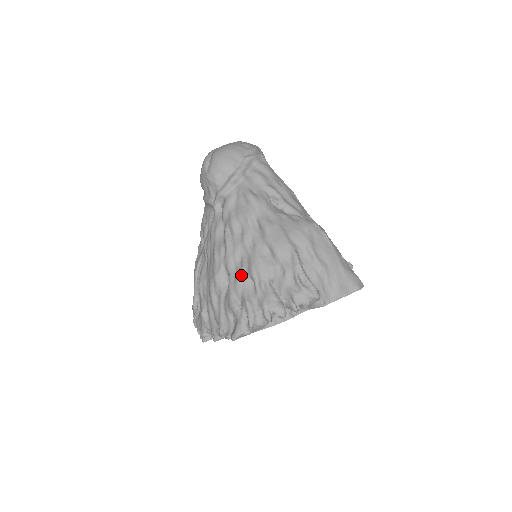
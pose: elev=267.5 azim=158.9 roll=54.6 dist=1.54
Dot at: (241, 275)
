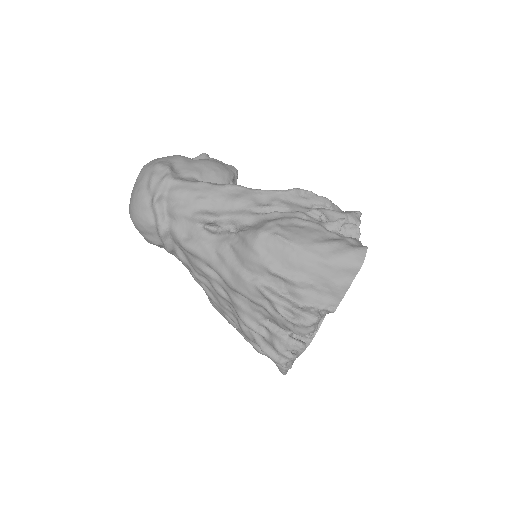
Dot at: (241, 326)
